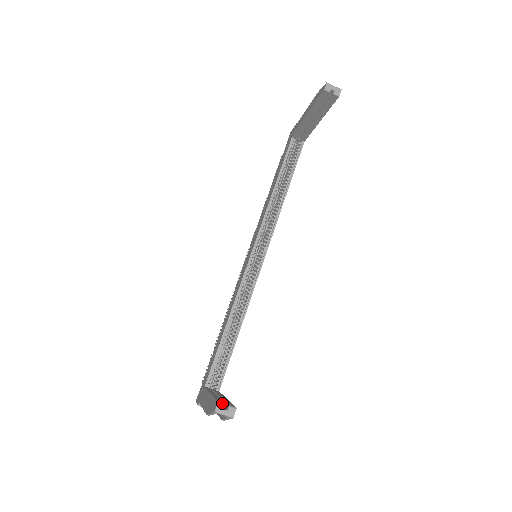
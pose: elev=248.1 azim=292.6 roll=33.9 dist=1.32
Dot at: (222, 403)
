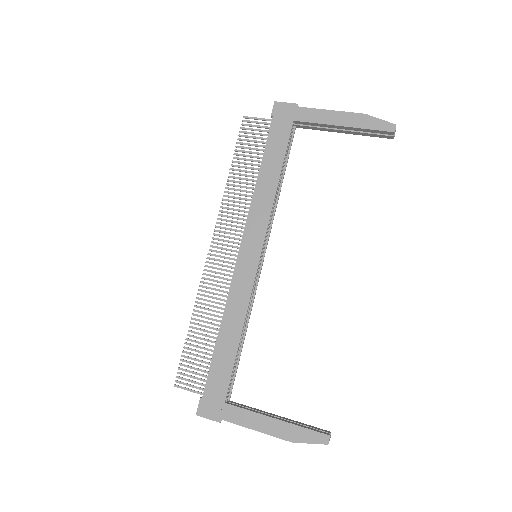
Dot at: (330, 435)
